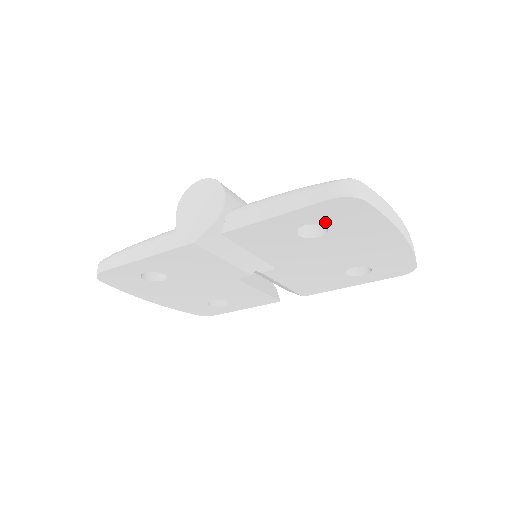
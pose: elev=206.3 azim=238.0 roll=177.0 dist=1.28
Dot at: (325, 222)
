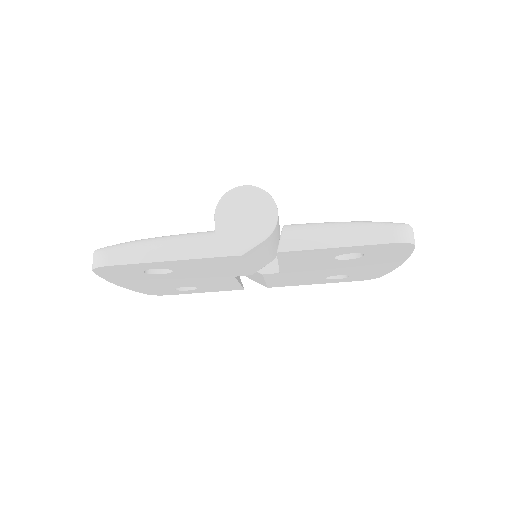
Dot at: (368, 253)
